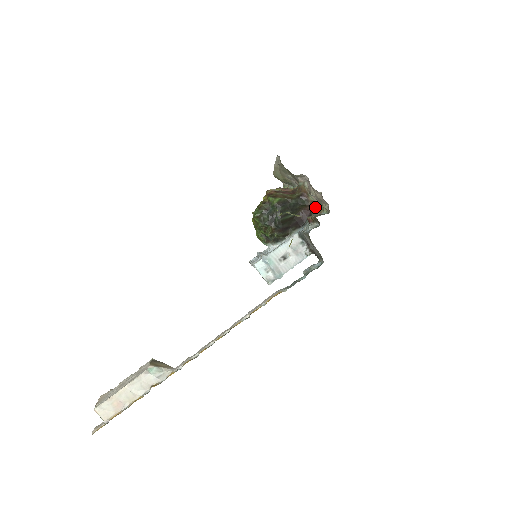
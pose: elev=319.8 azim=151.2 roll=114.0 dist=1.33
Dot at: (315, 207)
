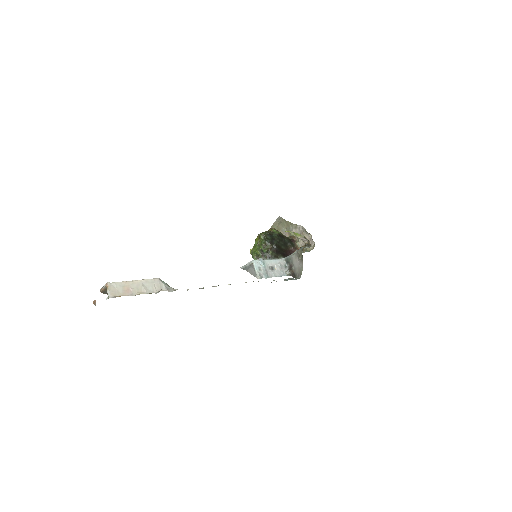
Dot at: occluded
